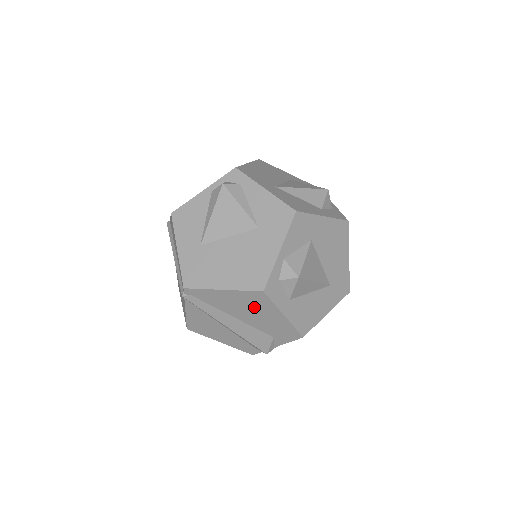
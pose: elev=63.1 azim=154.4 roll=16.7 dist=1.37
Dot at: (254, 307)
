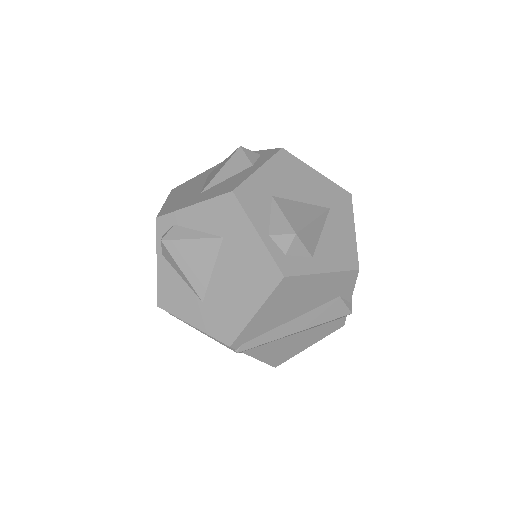
Dot at: (295, 295)
